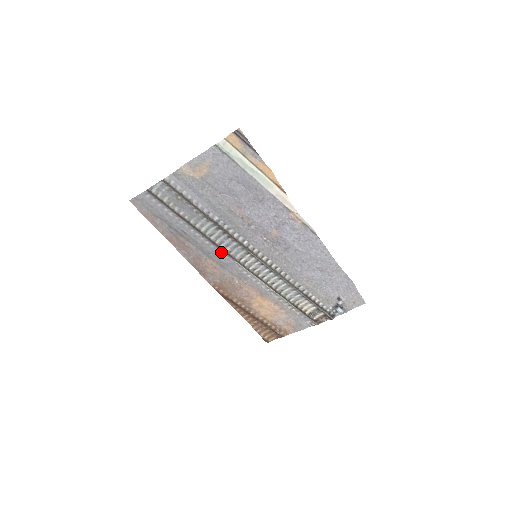
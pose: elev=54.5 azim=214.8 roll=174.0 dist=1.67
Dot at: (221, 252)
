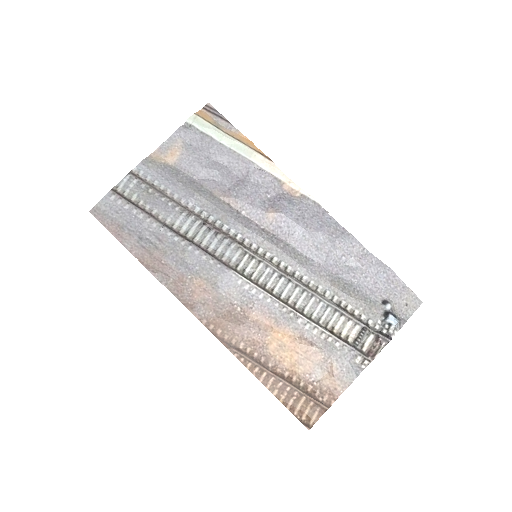
Dot at: (210, 259)
